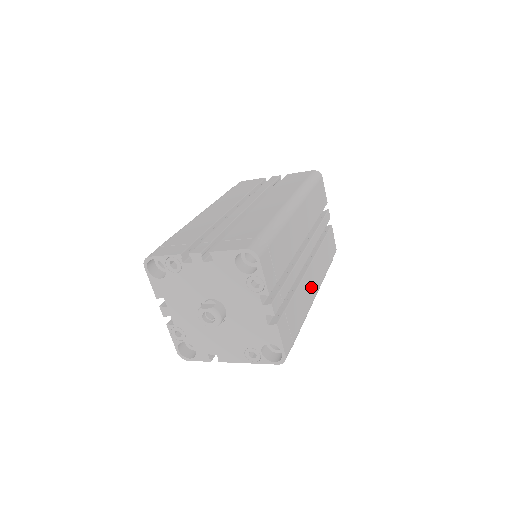
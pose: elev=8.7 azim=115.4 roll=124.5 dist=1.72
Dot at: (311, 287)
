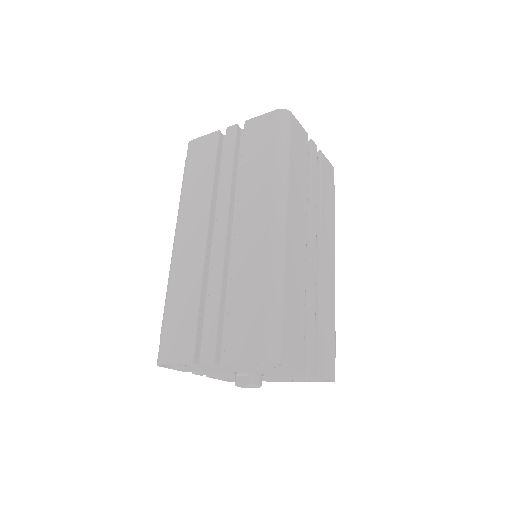
Dot at: (329, 270)
